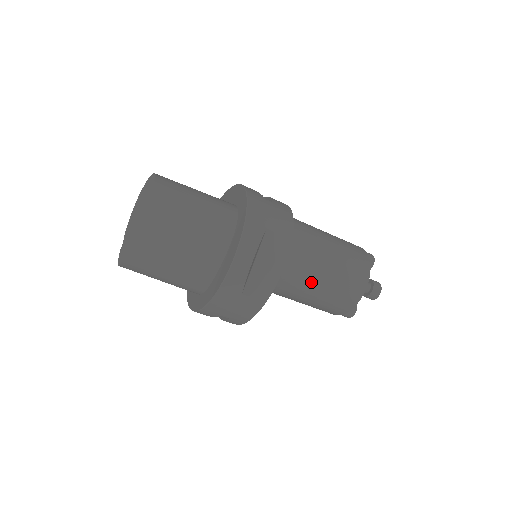
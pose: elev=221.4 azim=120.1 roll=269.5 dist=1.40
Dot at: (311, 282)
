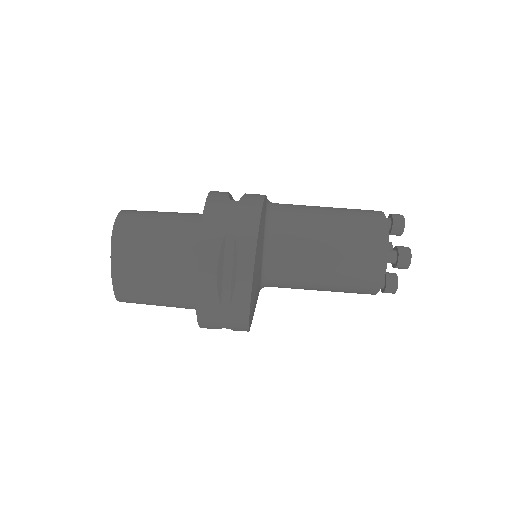
Dot at: (316, 270)
